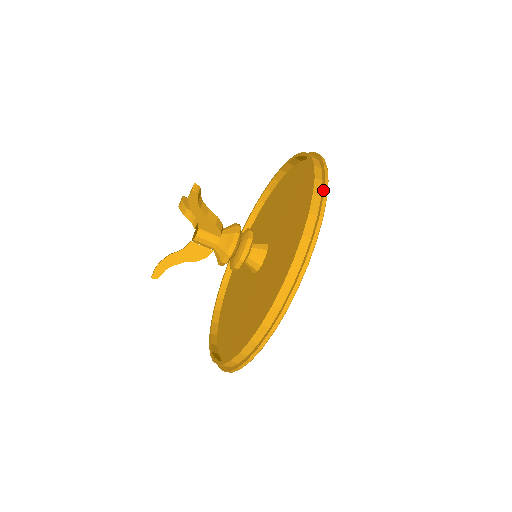
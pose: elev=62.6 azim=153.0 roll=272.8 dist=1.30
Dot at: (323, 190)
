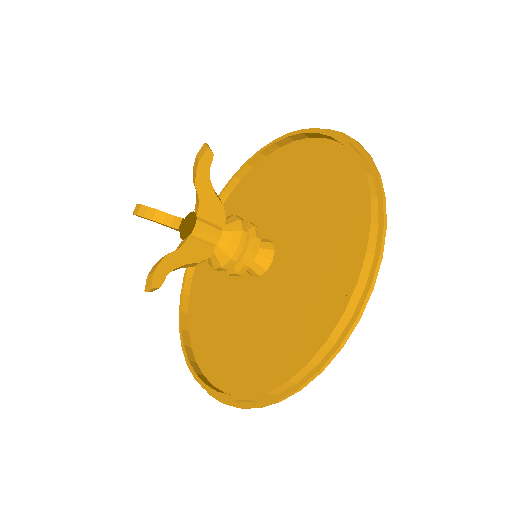
Dot at: (352, 139)
